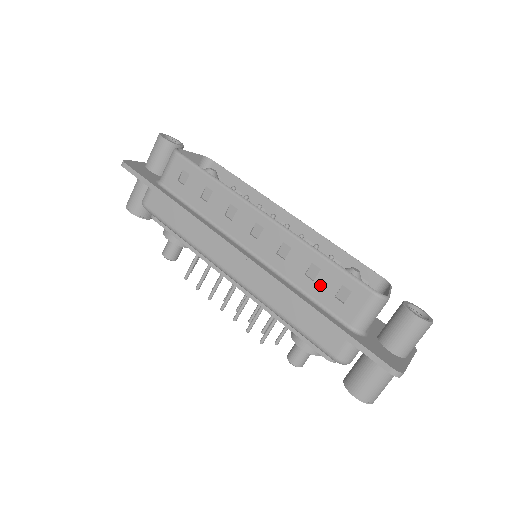
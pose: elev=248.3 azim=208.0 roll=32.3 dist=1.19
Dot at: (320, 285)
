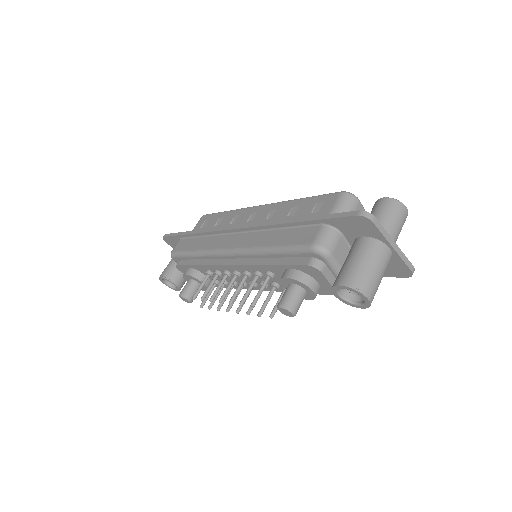
Dot at: (299, 214)
